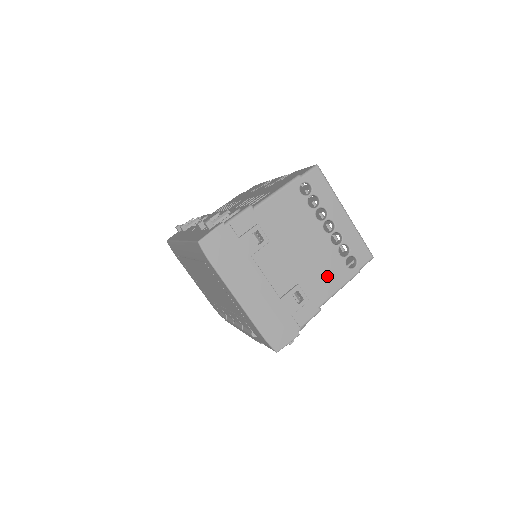
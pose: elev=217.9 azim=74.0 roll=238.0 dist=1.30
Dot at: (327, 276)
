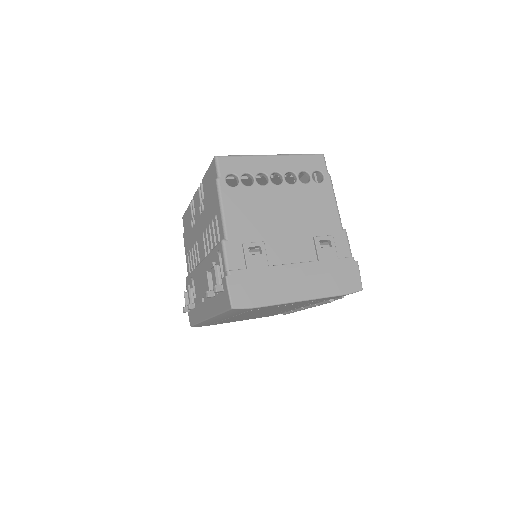
Dot at: (319, 206)
